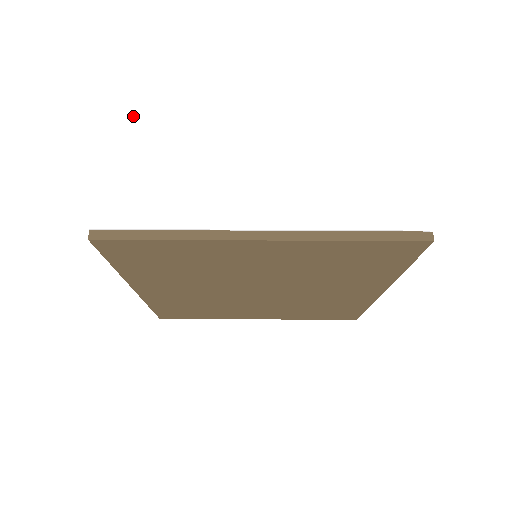
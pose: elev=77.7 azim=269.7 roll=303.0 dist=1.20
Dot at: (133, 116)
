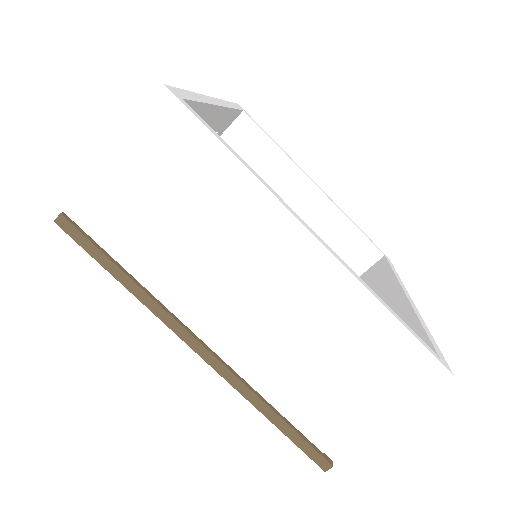
Dot at: (189, 117)
